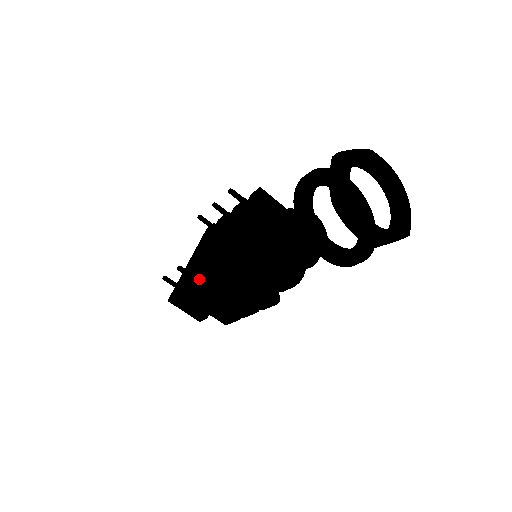
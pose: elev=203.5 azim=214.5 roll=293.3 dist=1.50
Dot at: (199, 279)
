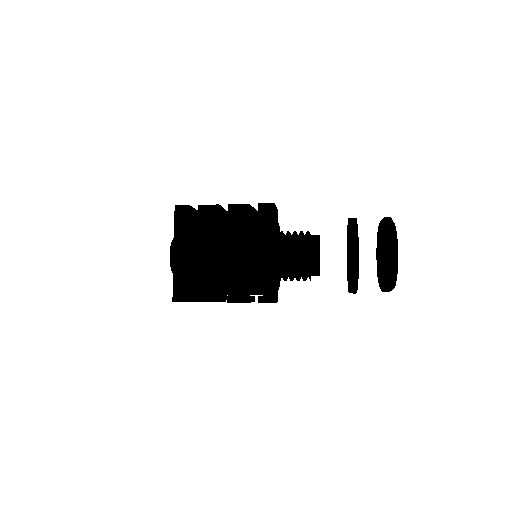
Dot at: (234, 299)
